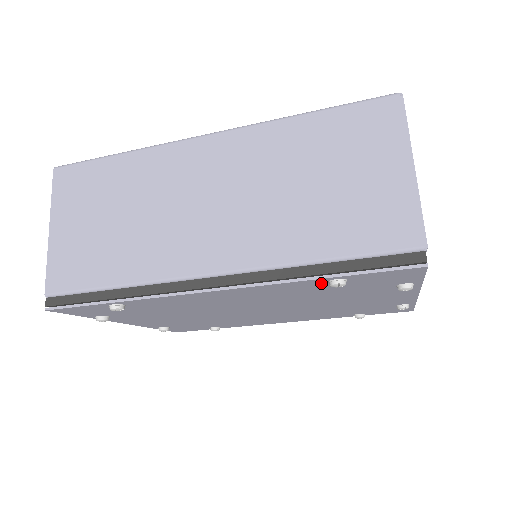
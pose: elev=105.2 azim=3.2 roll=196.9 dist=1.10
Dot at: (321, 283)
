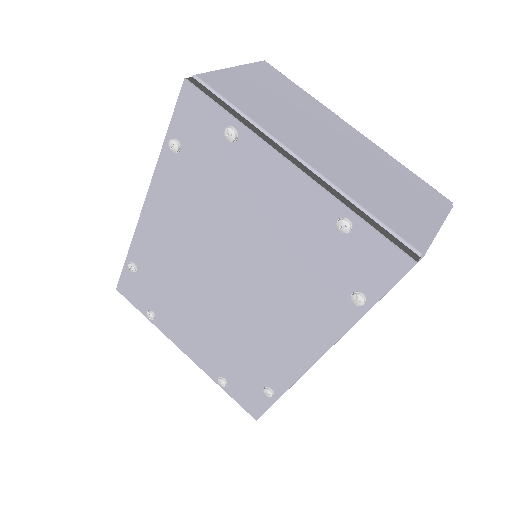
Dot at: (174, 158)
